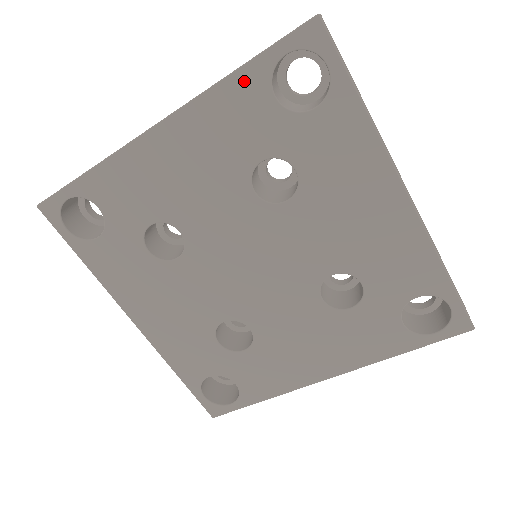
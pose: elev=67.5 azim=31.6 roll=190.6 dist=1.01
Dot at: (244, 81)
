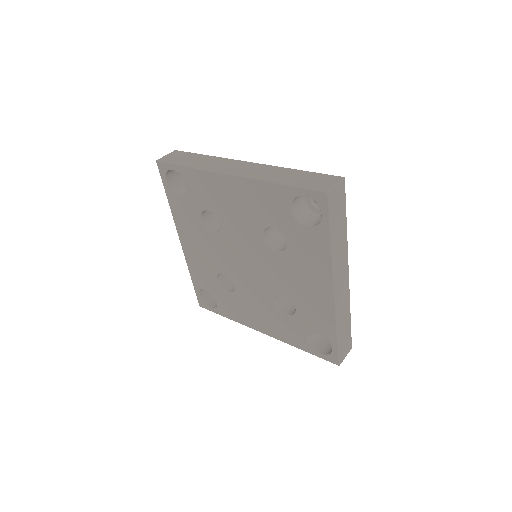
Dot at: (280, 191)
